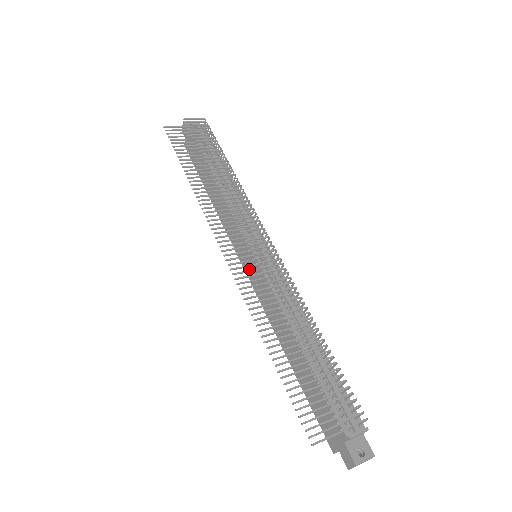
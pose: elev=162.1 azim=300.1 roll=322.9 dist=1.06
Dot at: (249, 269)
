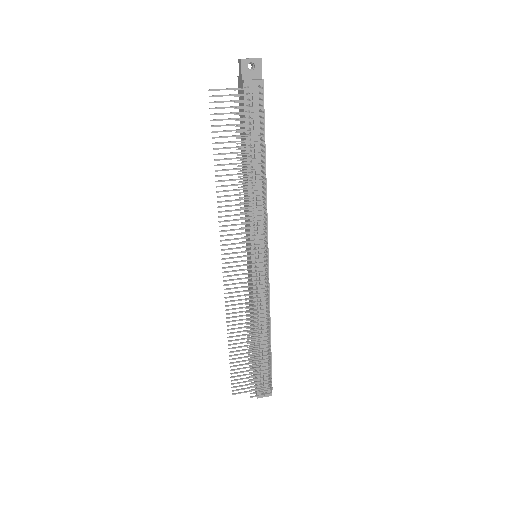
Dot at: occluded
